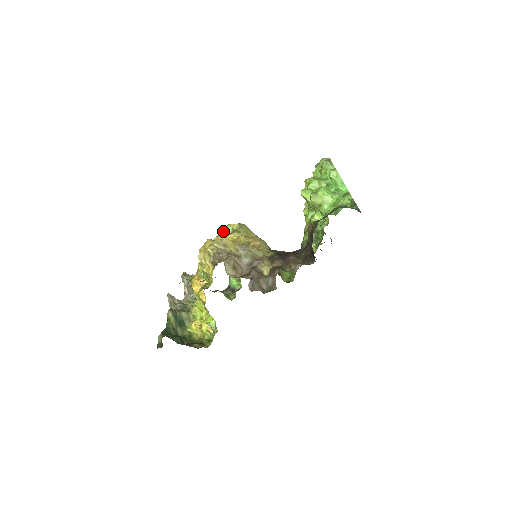
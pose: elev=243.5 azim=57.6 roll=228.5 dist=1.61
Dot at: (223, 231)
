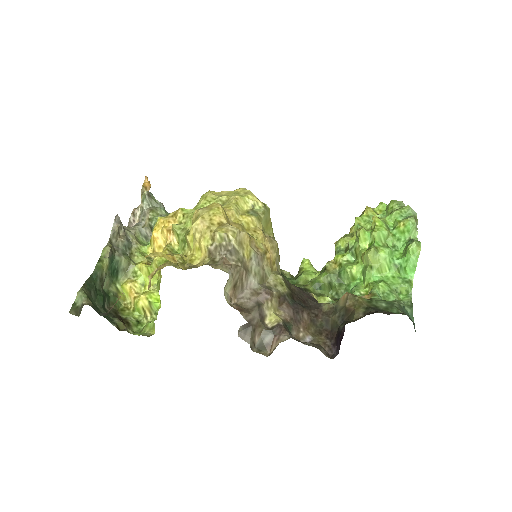
Dot at: (241, 200)
